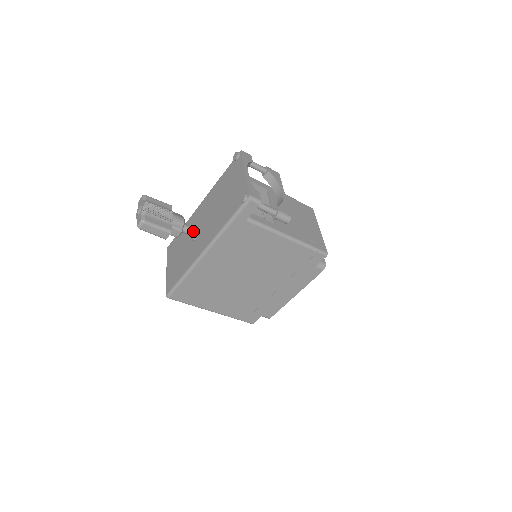
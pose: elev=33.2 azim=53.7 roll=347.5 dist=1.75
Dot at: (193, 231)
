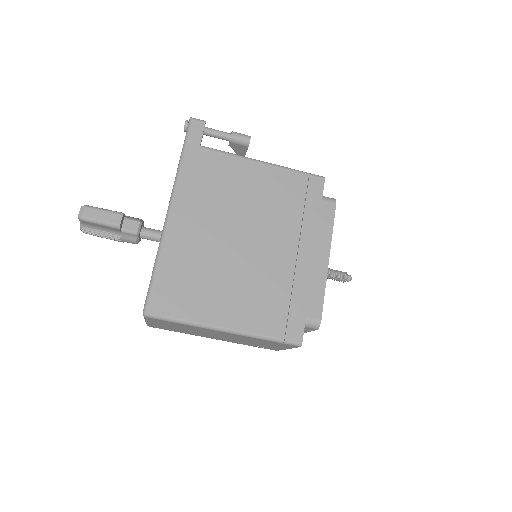
Dot at: (158, 231)
